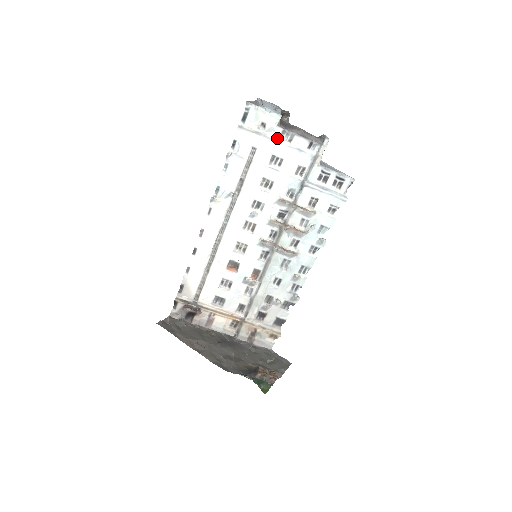
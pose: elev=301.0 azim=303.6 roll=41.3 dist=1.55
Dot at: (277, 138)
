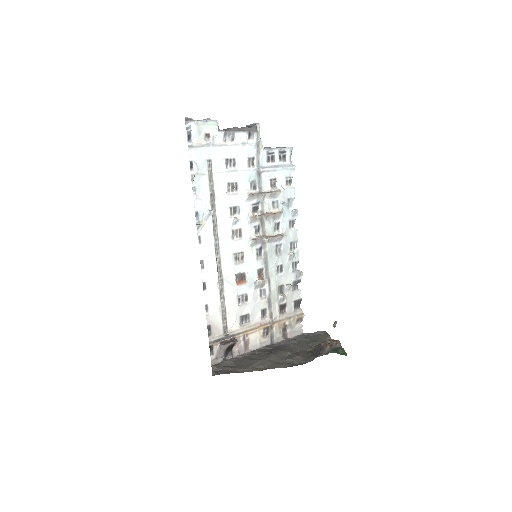
Dot at: (223, 142)
